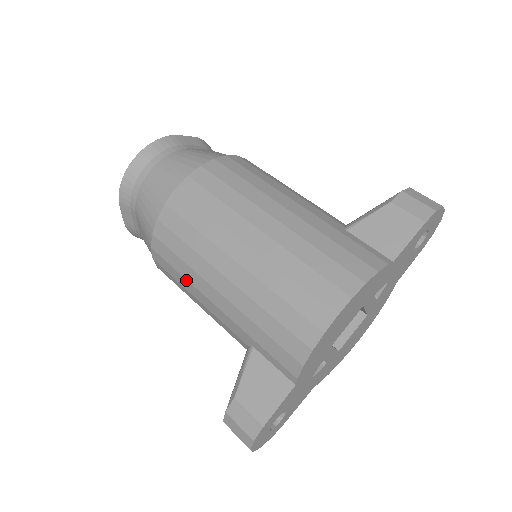
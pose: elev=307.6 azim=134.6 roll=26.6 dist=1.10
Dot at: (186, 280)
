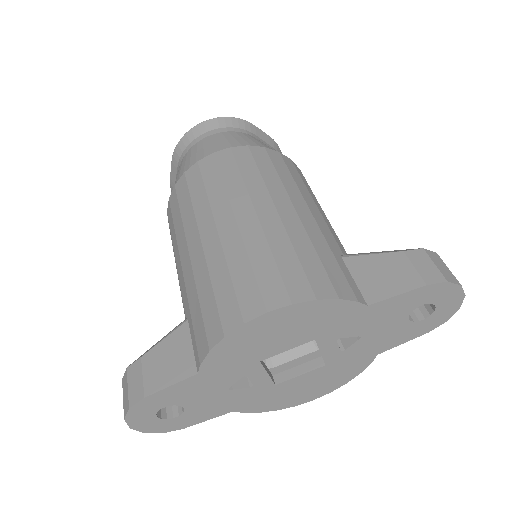
Dot at: (175, 235)
